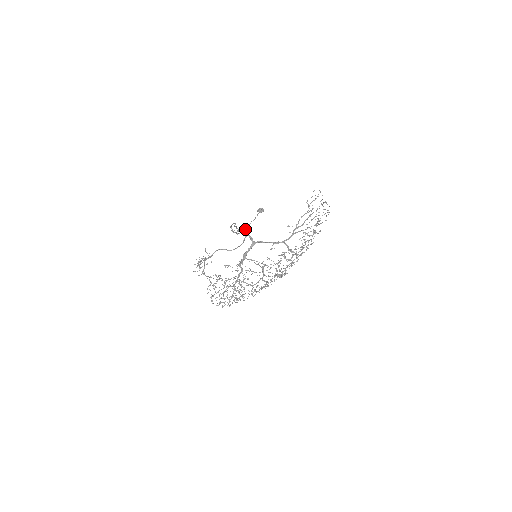
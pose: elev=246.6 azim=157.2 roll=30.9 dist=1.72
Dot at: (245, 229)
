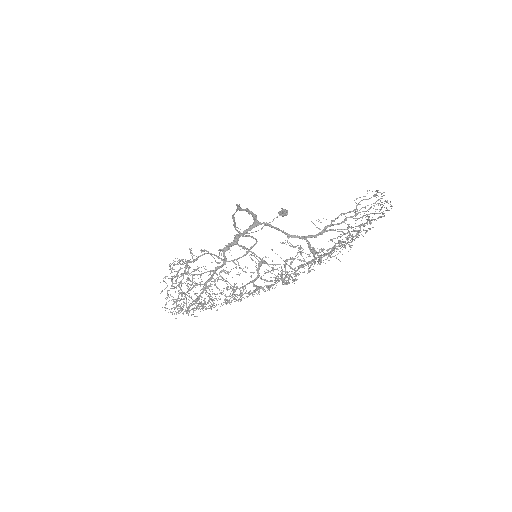
Dot at: occluded
